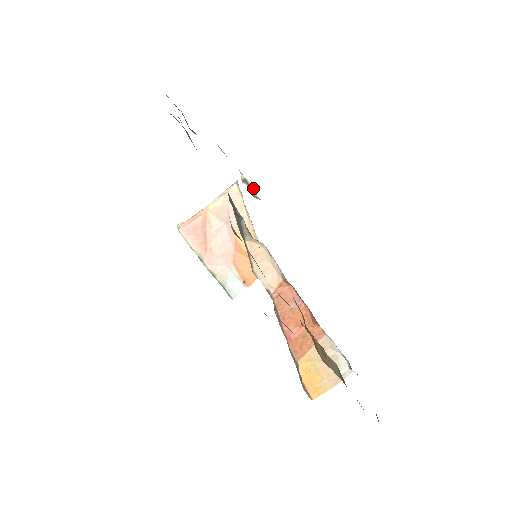
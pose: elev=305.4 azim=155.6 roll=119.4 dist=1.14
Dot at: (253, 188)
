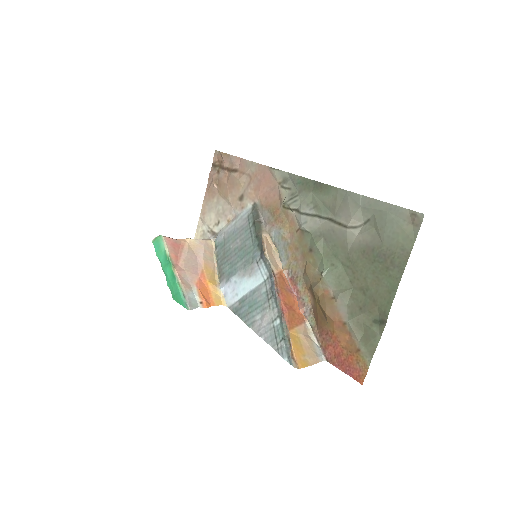
Dot at: occluded
